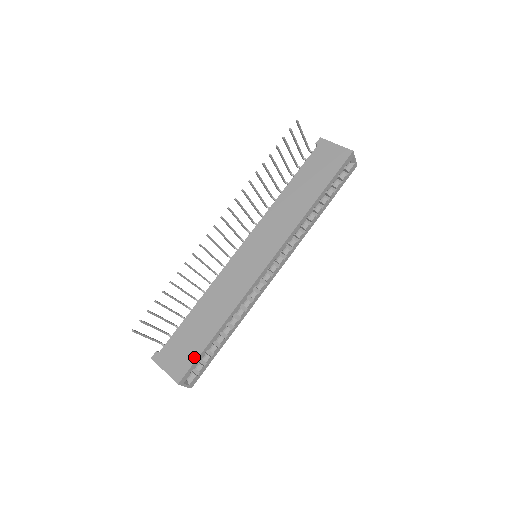
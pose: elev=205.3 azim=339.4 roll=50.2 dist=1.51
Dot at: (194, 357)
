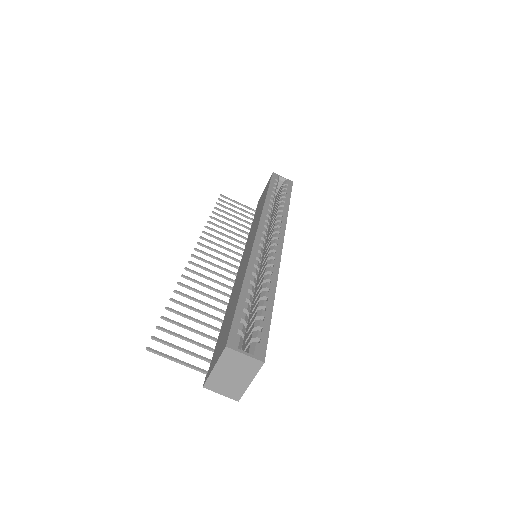
Dot at: (231, 320)
